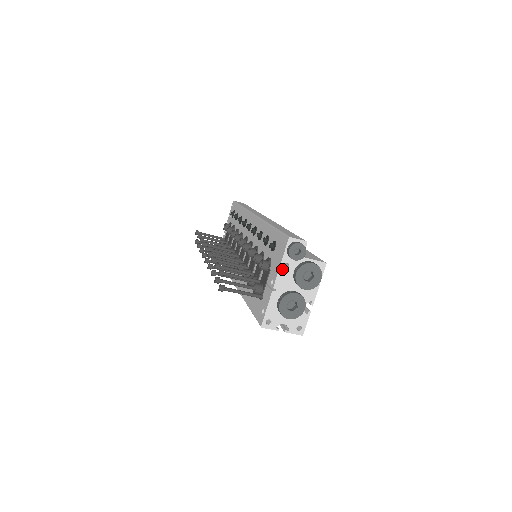
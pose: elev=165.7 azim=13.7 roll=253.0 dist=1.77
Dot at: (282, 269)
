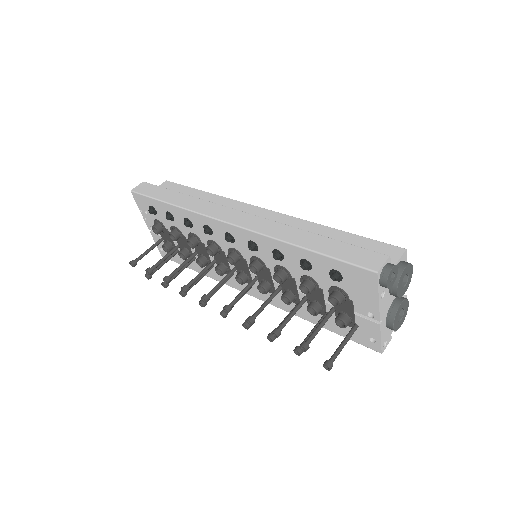
Dot at: (381, 301)
